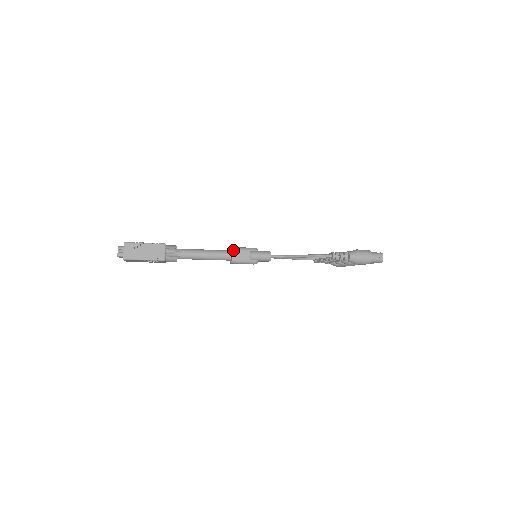
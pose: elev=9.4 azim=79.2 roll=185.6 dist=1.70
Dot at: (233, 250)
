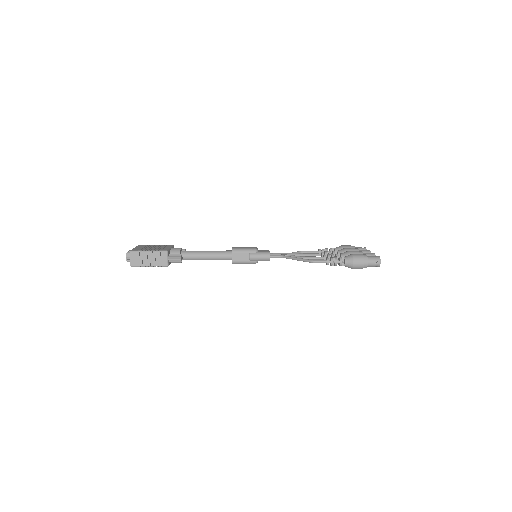
Dot at: (233, 252)
